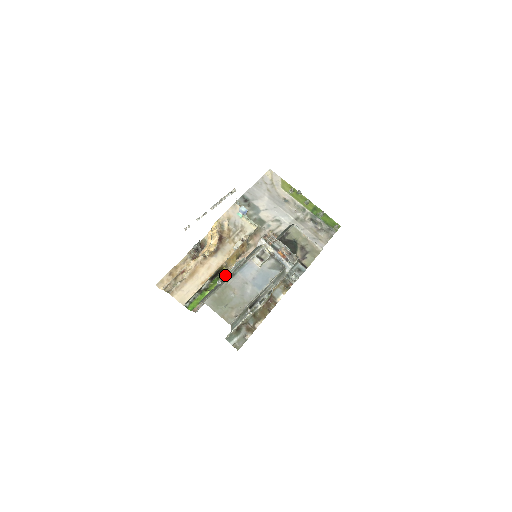
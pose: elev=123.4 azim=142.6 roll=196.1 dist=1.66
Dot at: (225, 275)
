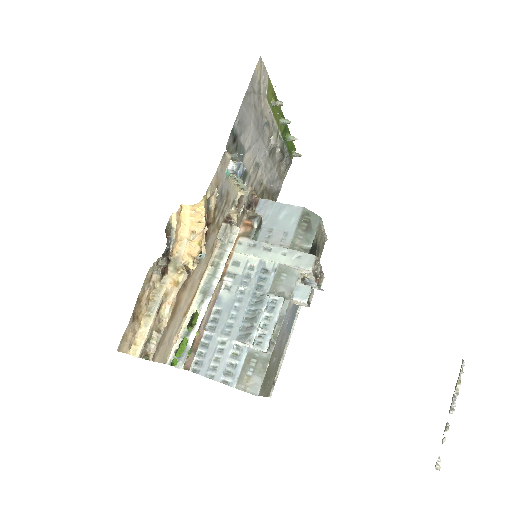
Dot at: (270, 340)
